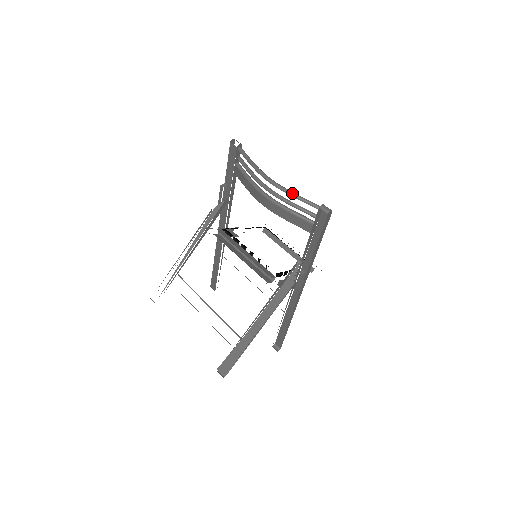
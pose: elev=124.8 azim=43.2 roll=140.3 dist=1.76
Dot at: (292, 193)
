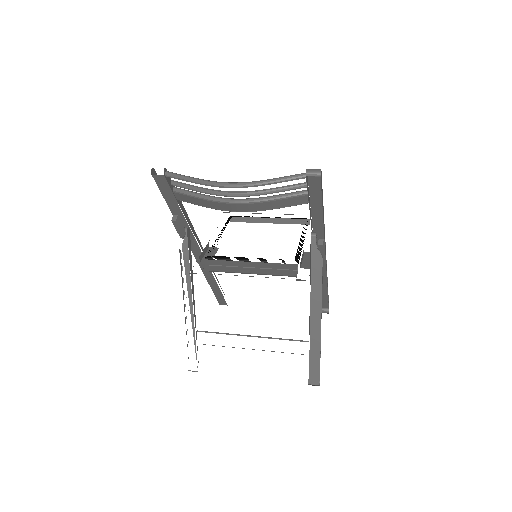
Dot at: (266, 182)
